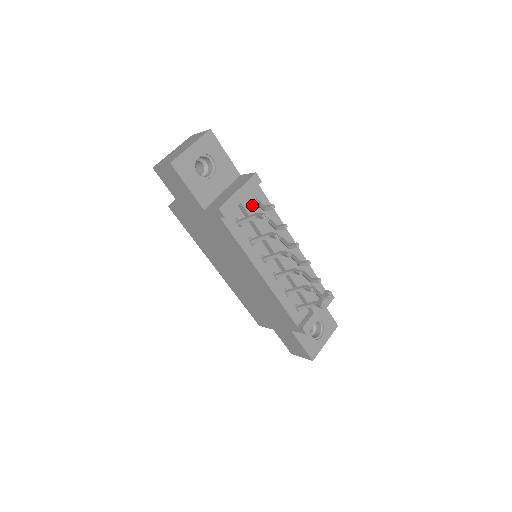
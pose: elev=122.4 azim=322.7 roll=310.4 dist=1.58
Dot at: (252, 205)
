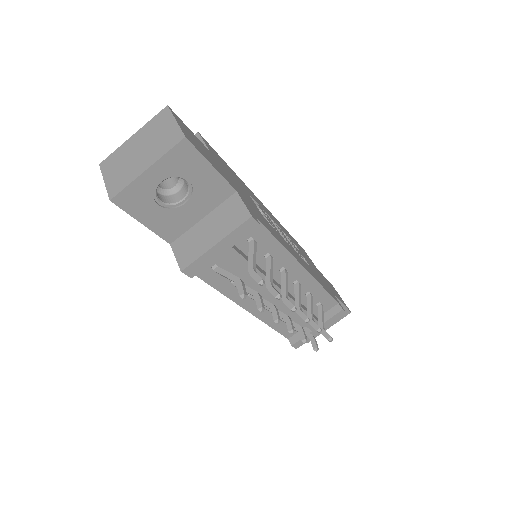
Dot at: (239, 255)
